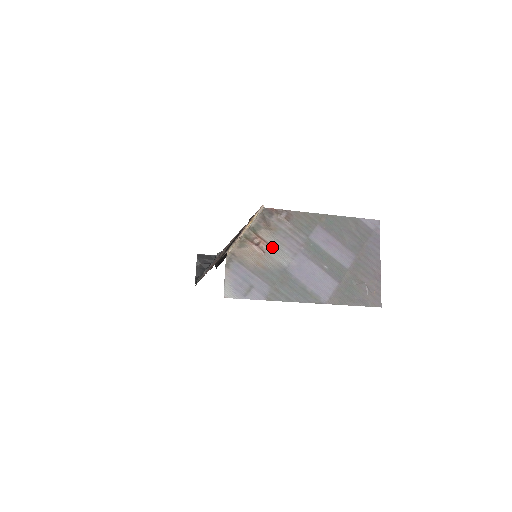
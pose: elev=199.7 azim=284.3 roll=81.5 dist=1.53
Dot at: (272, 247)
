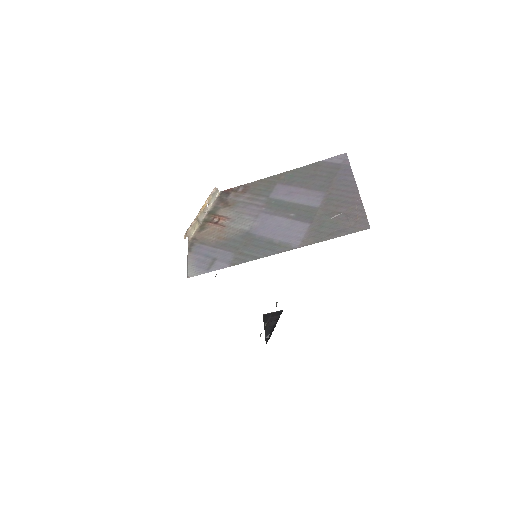
Dot at: (232, 219)
